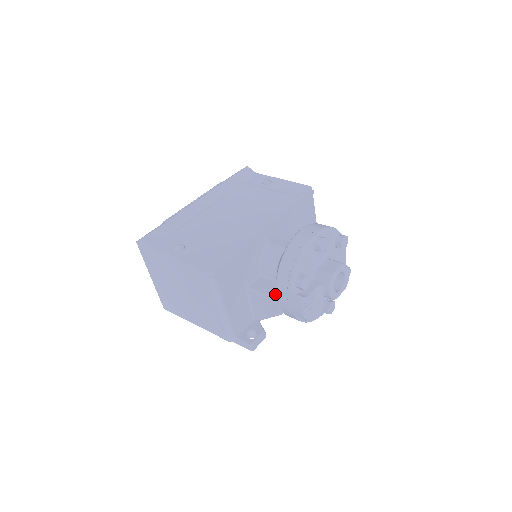
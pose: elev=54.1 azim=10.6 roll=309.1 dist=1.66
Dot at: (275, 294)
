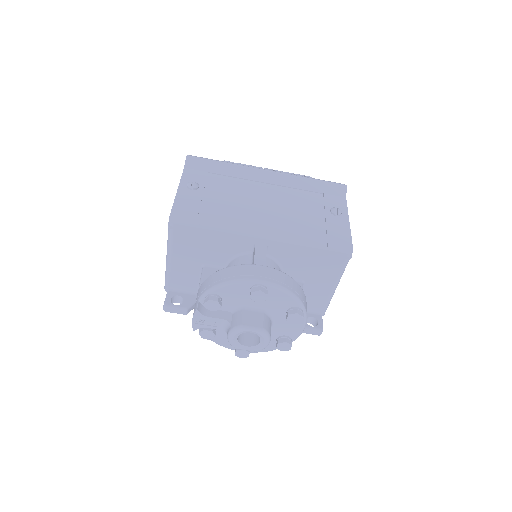
Dot at: occluded
